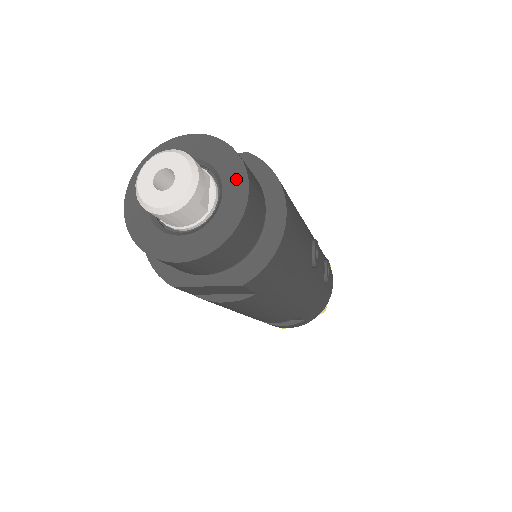
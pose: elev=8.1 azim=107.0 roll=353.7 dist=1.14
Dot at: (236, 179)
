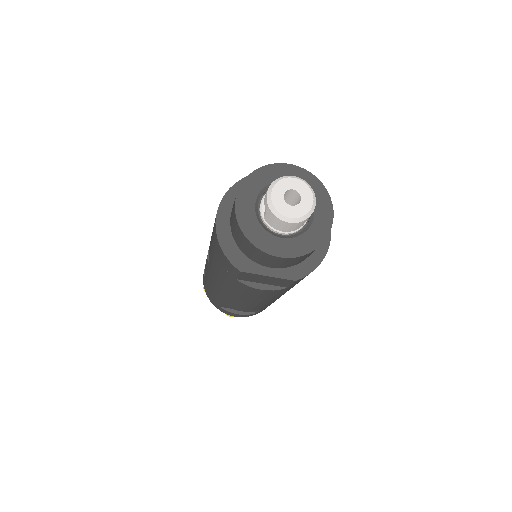
Dot at: (325, 208)
